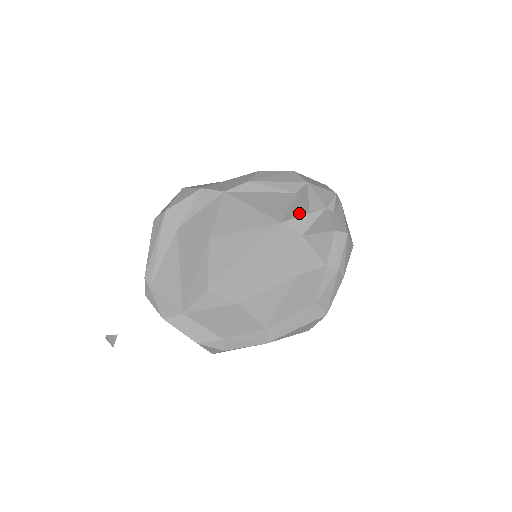
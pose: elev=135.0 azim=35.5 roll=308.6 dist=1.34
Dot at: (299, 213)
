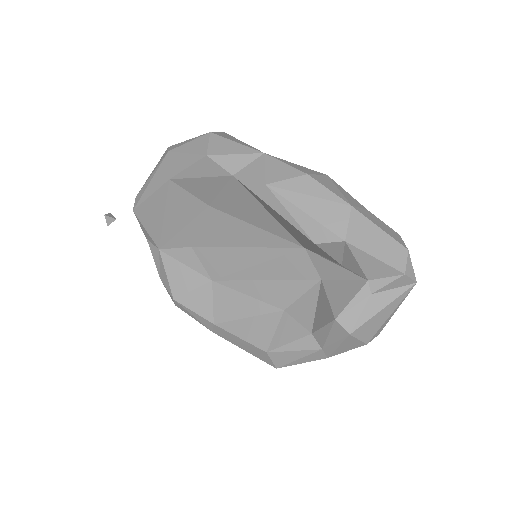
Dot at: (328, 257)
